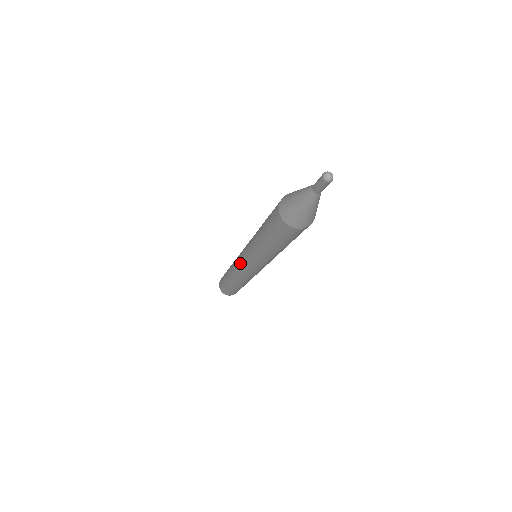
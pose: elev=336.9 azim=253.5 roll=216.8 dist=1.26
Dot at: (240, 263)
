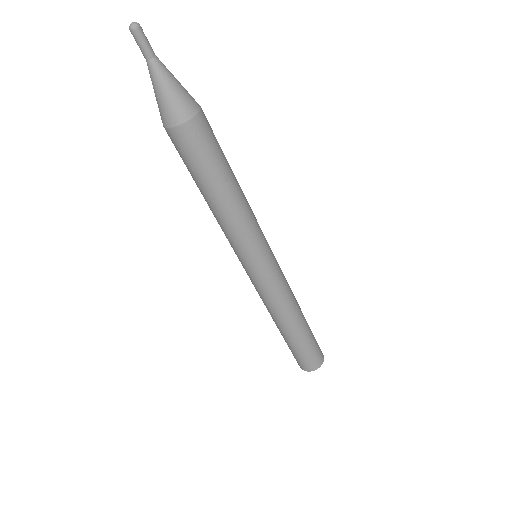
Dot at: occluded
